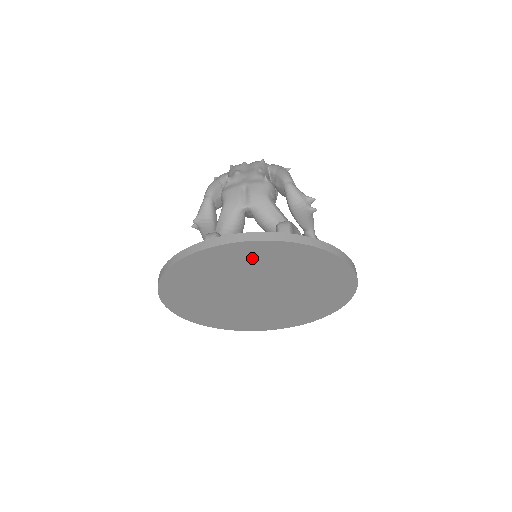
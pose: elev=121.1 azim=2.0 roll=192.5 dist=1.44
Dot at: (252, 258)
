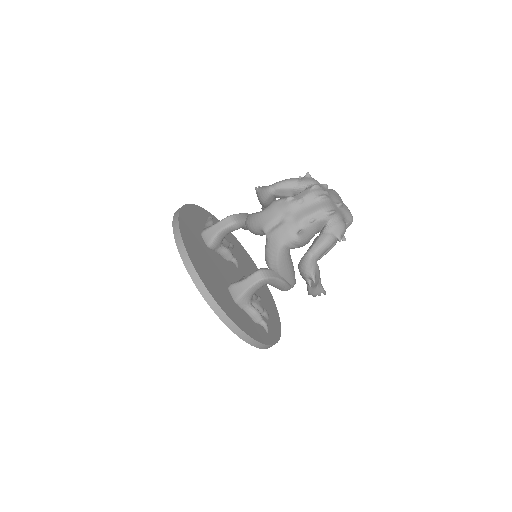
Dot at: occluded
